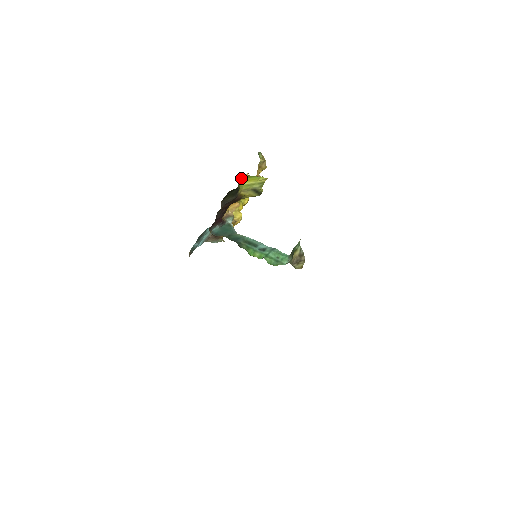
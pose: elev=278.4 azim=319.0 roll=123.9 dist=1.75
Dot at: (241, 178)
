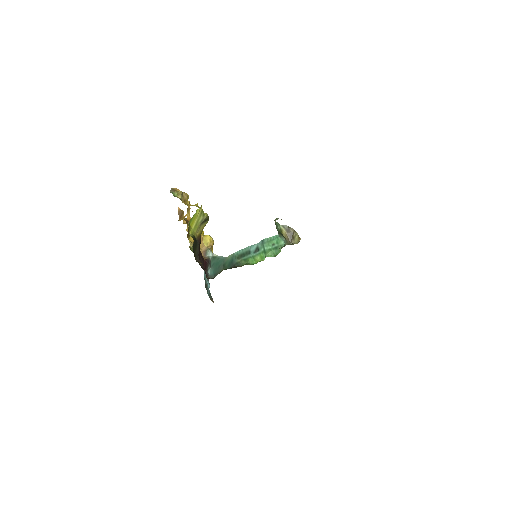
Dot at: occluded
